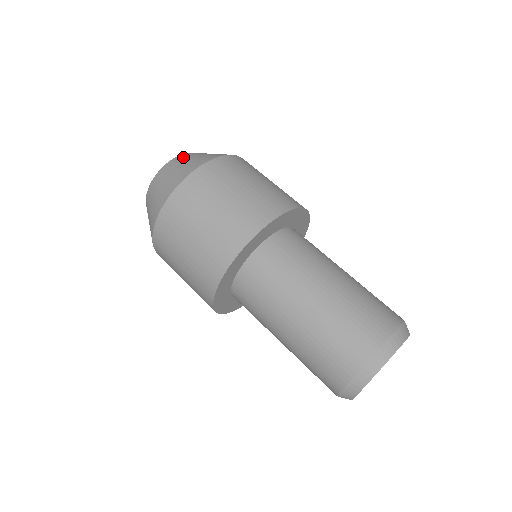
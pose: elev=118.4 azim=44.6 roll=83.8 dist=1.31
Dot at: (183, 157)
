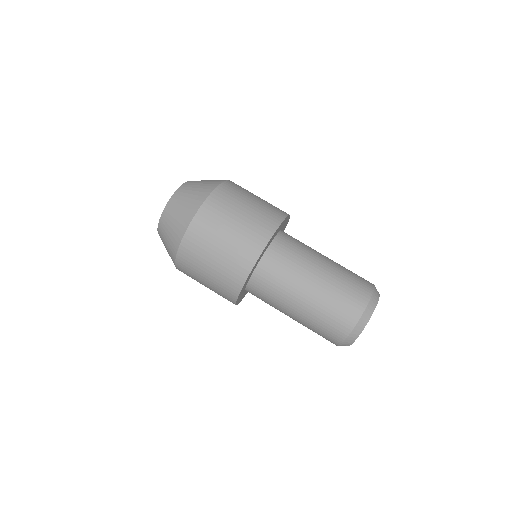
Dot at: (170, 210)
